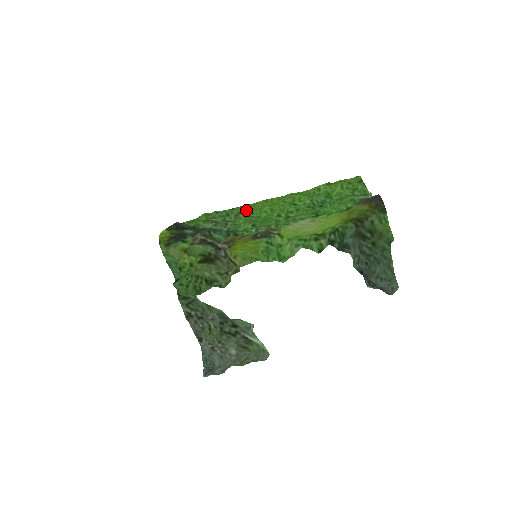
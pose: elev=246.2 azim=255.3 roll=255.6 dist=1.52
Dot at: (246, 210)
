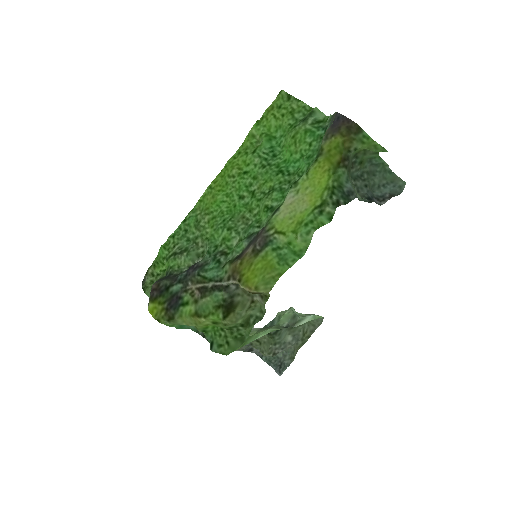
Dot at: (200, 213)
